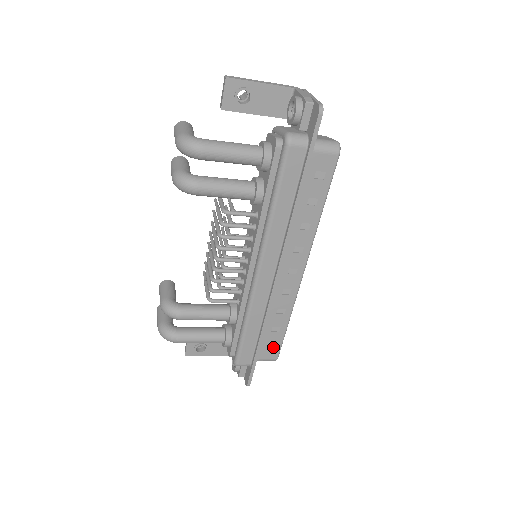
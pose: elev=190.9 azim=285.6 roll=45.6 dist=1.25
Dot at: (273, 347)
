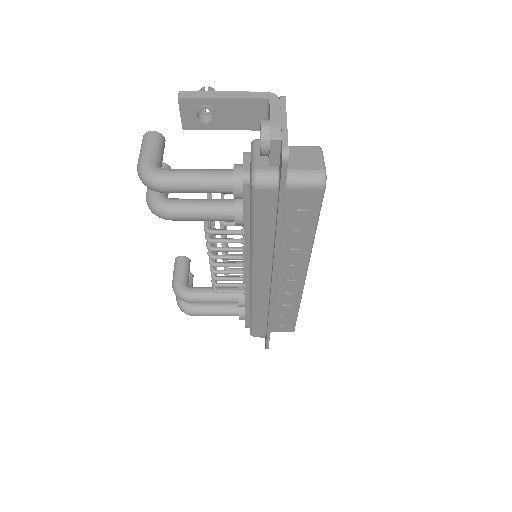
Dot at: (287, 325)
